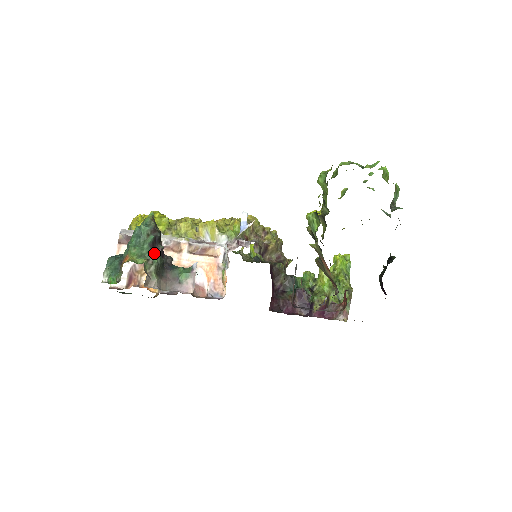
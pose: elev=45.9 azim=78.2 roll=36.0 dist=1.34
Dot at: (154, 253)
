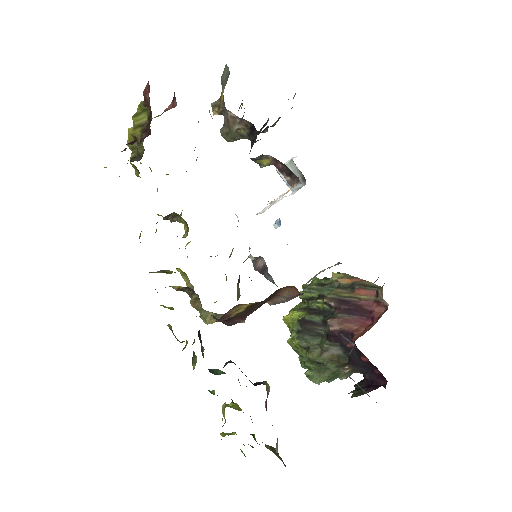
Dot at: occluded
